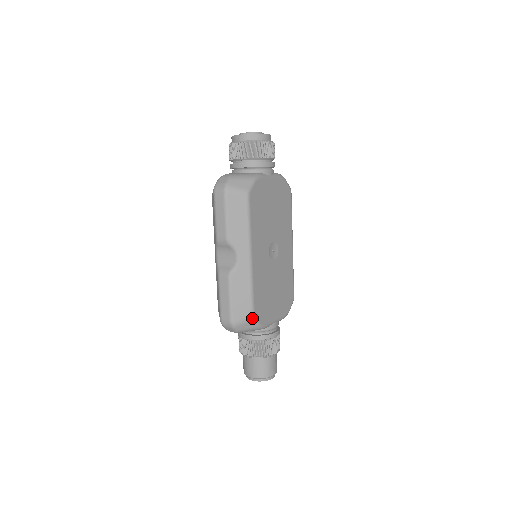
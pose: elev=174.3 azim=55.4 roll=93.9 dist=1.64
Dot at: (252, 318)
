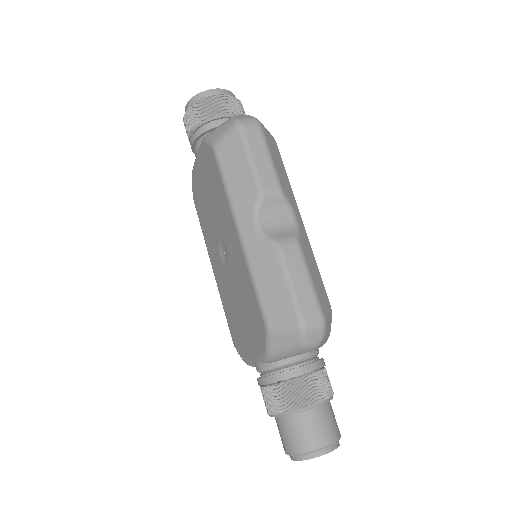
Dot at: (331, 312)
